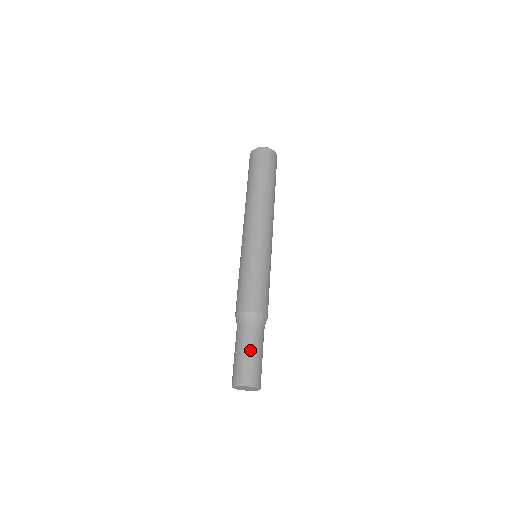
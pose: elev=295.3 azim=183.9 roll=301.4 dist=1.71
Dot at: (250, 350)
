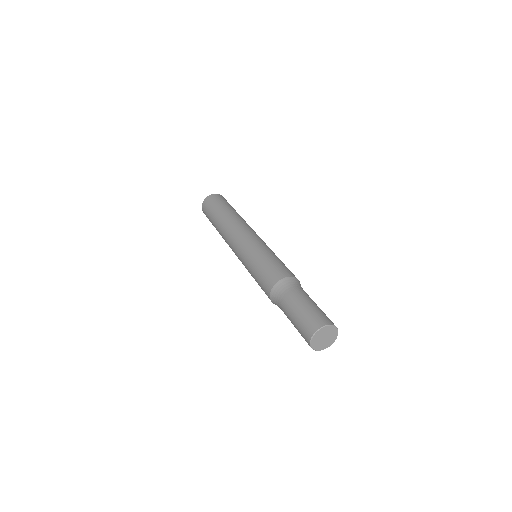
Dot at: (300, 305)
